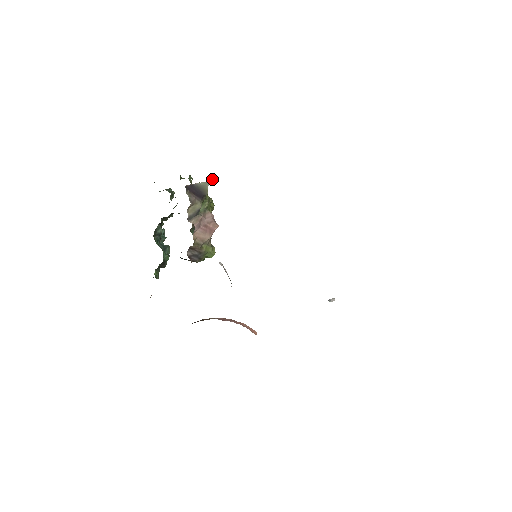
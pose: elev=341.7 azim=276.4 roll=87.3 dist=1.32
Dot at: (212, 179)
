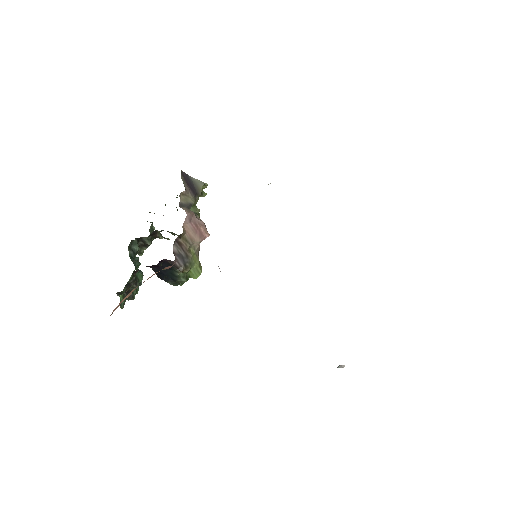
Dot at: (204, 194)
